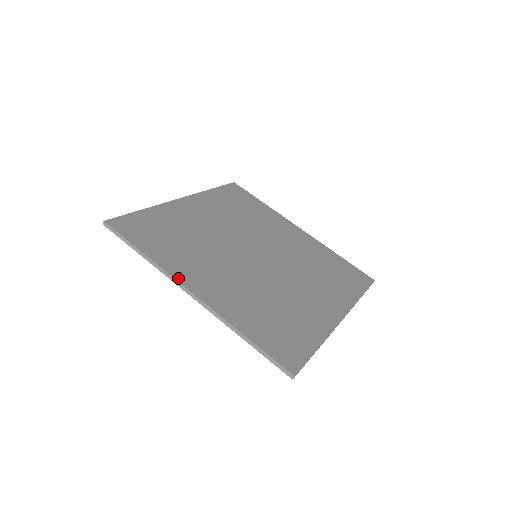
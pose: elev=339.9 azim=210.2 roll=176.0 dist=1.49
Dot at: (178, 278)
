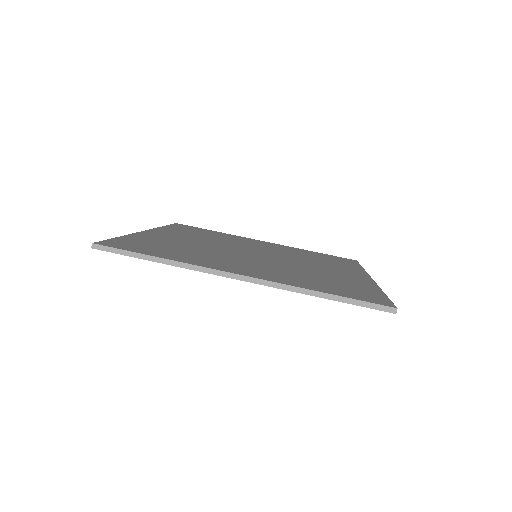
Dot at: (216, 268)
